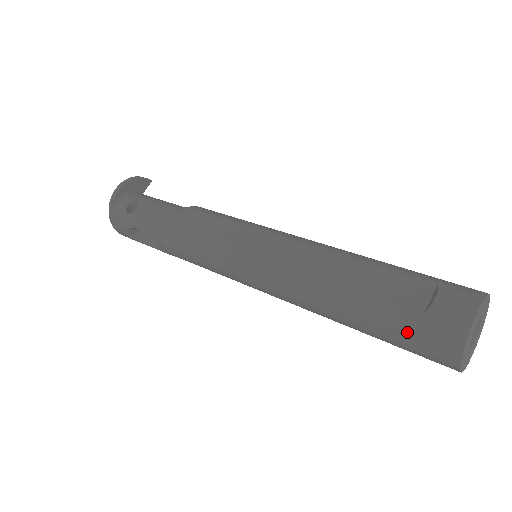
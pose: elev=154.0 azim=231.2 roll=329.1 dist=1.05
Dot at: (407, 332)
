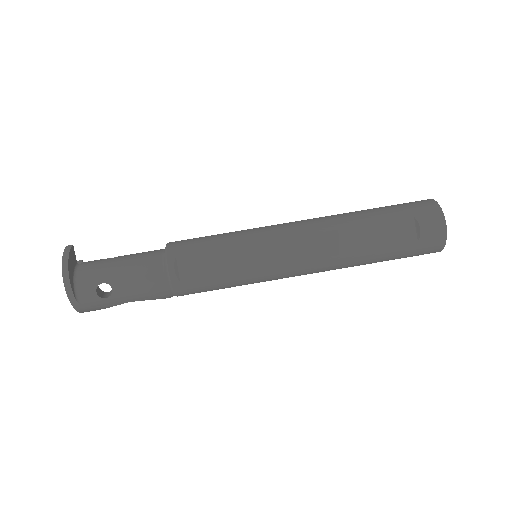
Dot at: (409, 254)
